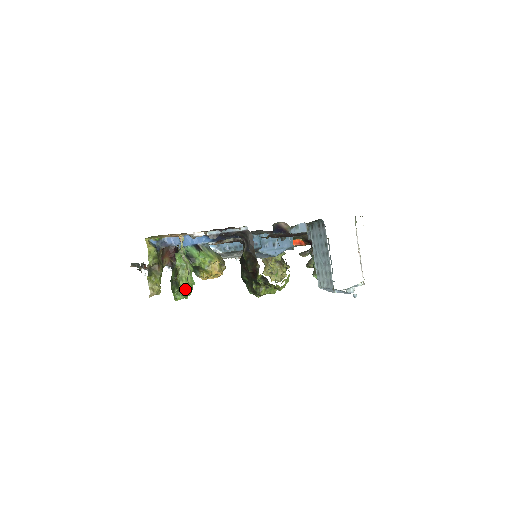
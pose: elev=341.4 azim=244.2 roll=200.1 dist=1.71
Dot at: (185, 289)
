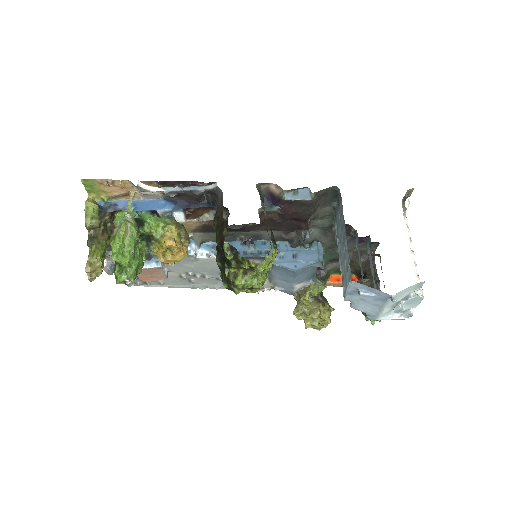
Dot at: (116, 252)
